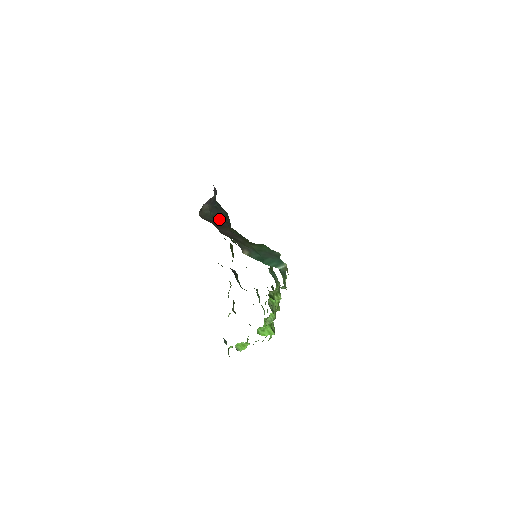
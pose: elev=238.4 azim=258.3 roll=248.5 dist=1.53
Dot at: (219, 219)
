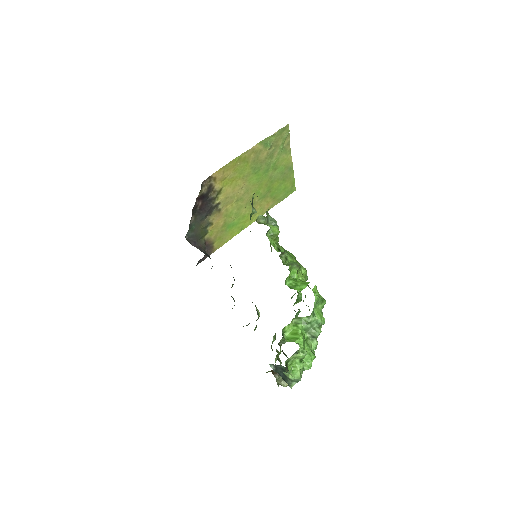
Dot at: occluded
